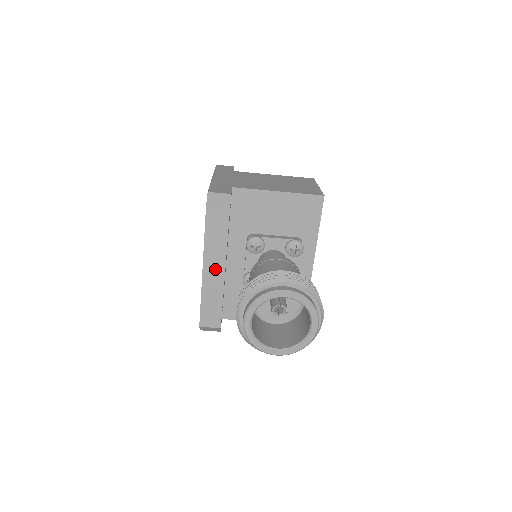
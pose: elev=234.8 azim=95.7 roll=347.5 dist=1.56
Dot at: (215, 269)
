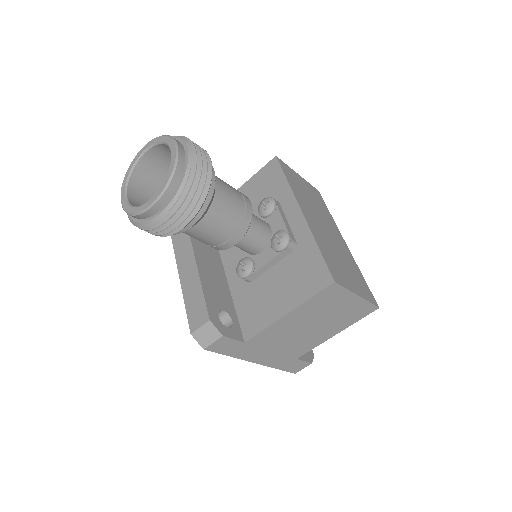
Dot at: (187, 262)
